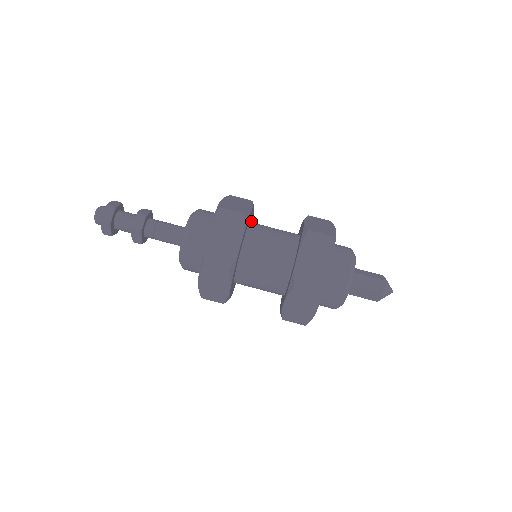
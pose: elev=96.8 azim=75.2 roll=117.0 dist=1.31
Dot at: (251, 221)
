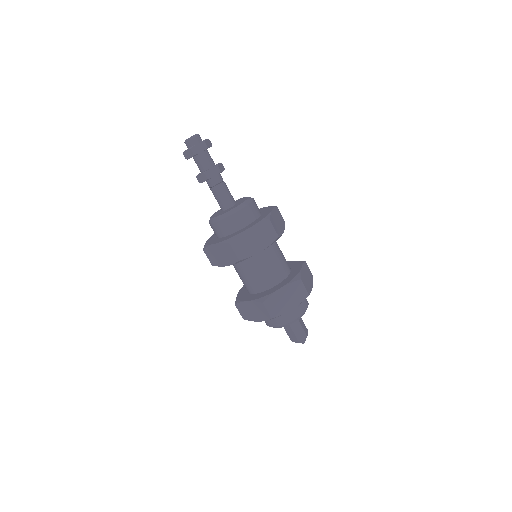
Dot at: occluded
